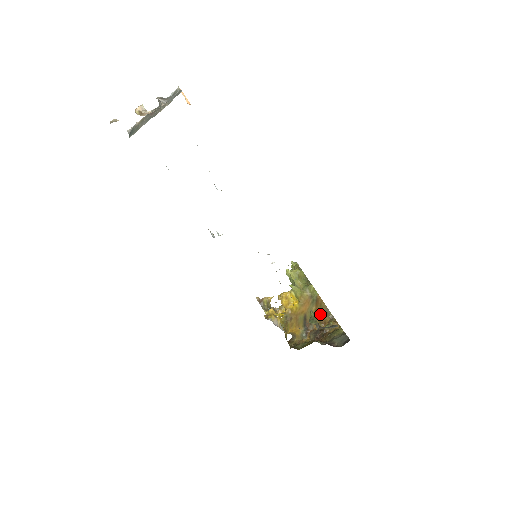
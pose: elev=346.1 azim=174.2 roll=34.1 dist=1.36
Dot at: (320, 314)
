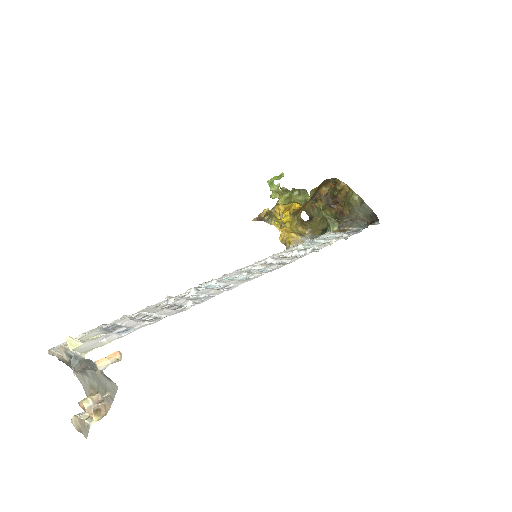
Dot at: (321, 185)
